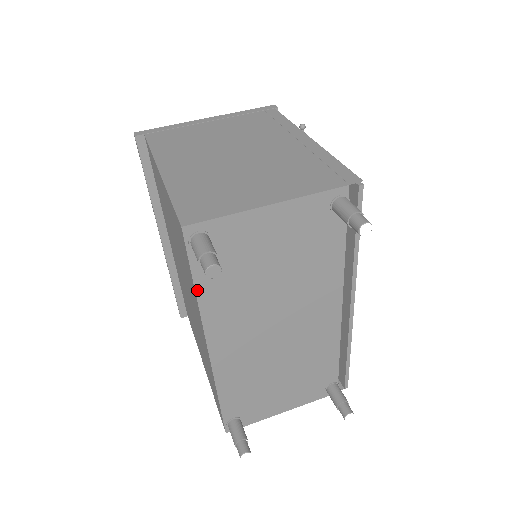
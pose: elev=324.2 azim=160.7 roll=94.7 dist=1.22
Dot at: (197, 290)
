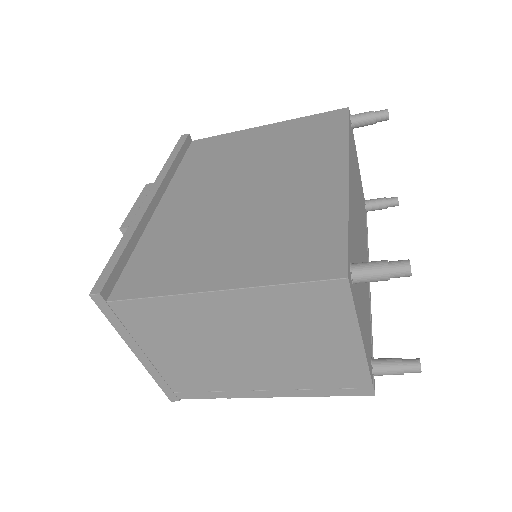
Dot at: (349, 134)
